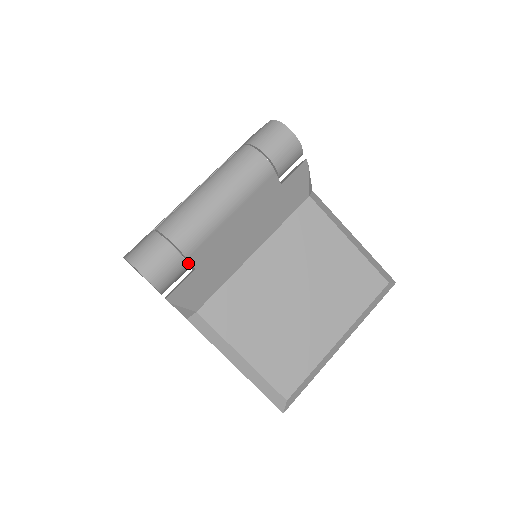
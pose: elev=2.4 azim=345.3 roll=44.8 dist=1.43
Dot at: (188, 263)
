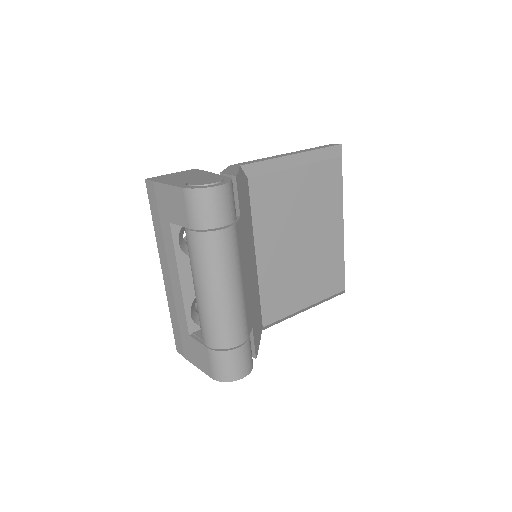
Dot at: occluded
